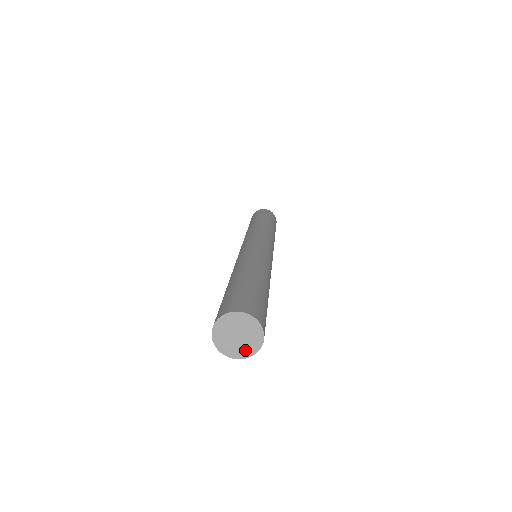
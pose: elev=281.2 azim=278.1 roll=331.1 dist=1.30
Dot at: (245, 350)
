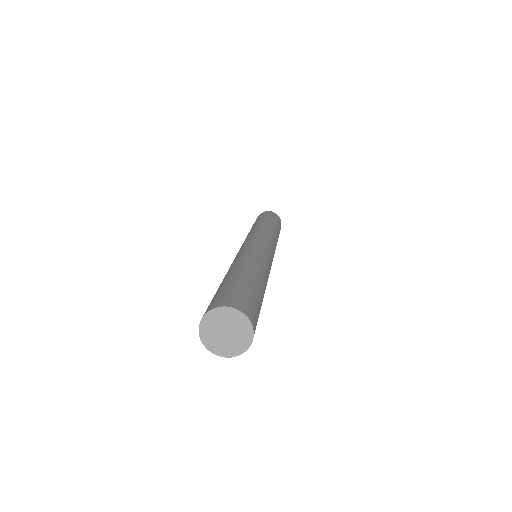
Dot at: (244, 336)
